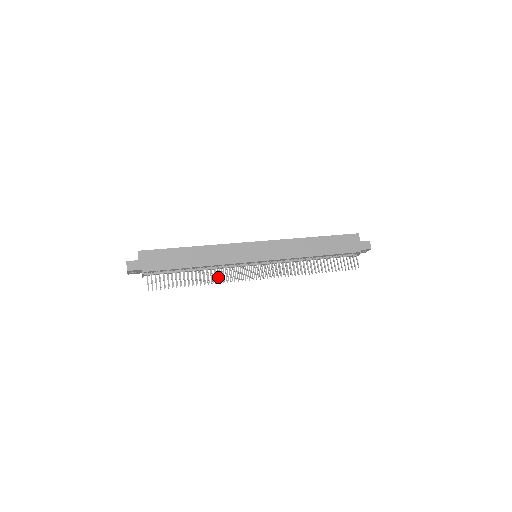
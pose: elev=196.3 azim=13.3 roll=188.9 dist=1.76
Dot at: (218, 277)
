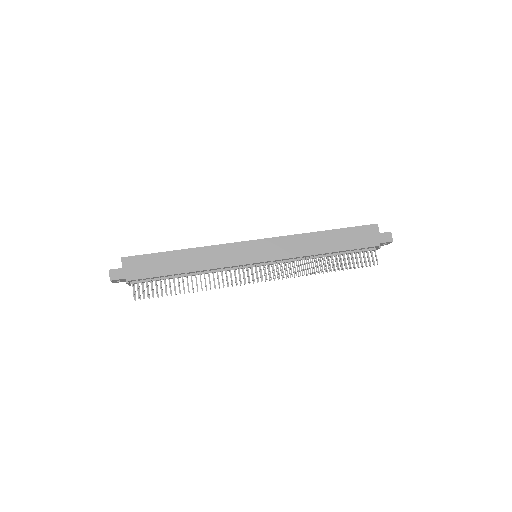
Dot at: occluded
